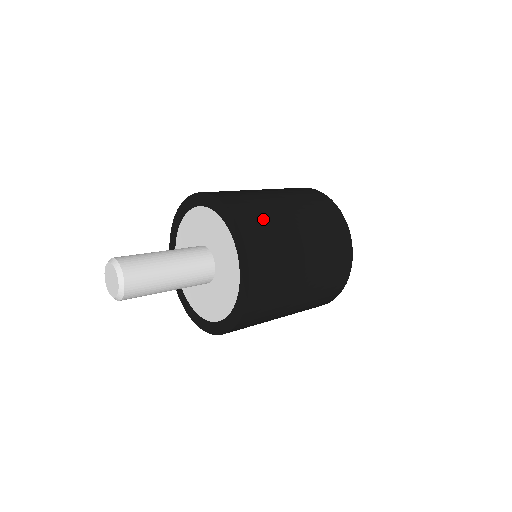
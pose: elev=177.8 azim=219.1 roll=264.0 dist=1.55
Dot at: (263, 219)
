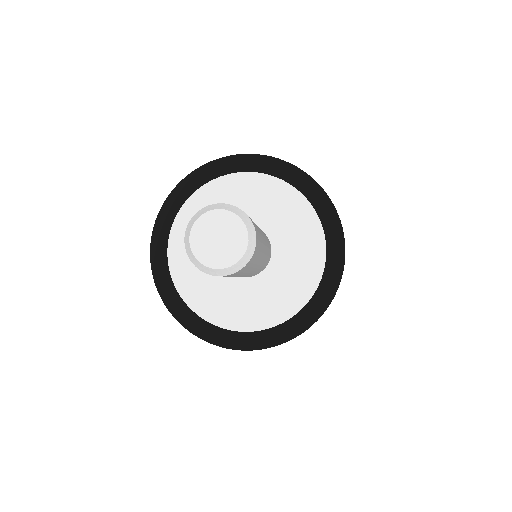
Dot at: occluded
